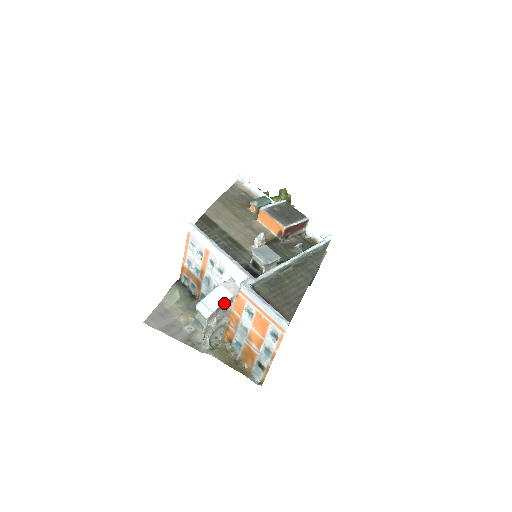
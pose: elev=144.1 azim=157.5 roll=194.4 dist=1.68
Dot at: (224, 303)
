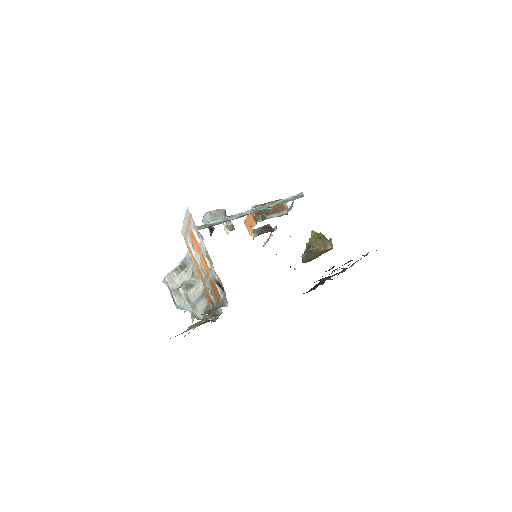
Dot at: (182, 262)
